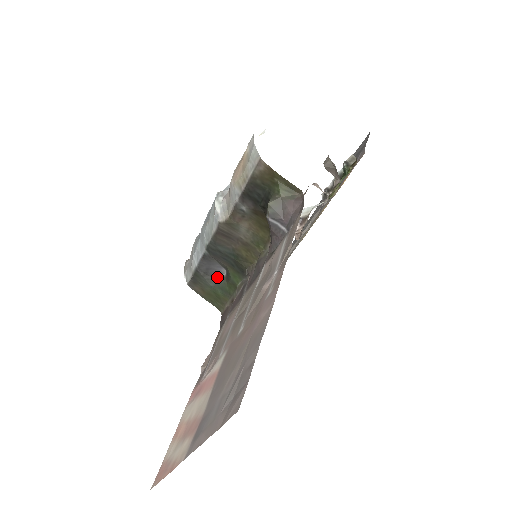
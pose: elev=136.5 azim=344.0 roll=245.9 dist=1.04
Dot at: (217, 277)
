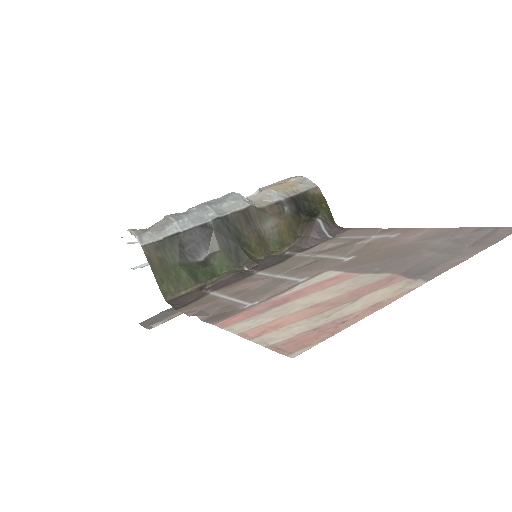
Dot at: (191, 257)
